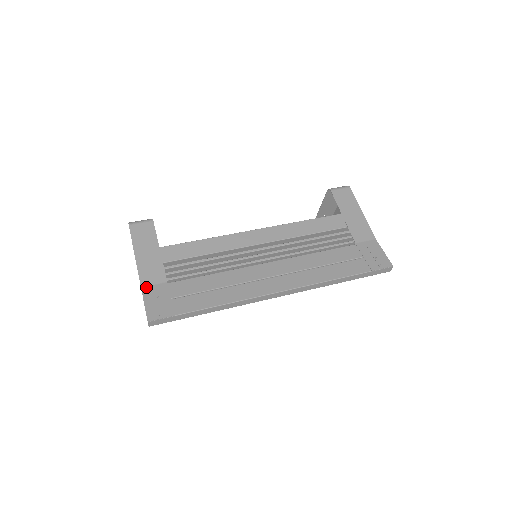
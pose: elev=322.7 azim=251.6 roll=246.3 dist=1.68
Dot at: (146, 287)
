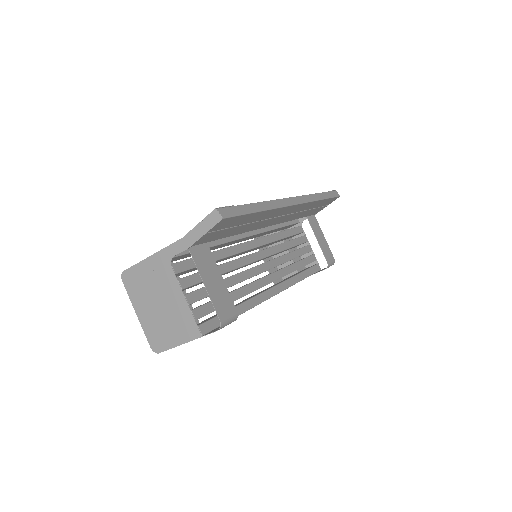
Dot at: occluded
